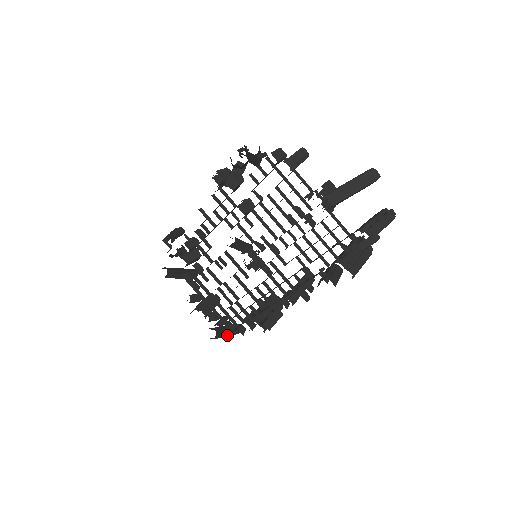
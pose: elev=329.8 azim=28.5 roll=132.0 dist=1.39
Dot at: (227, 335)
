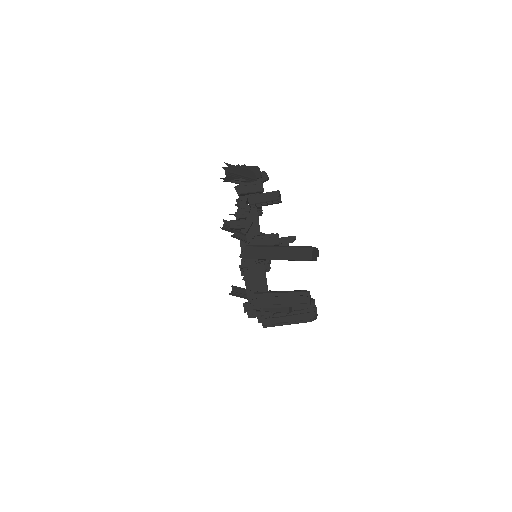
Dot at: occluded
